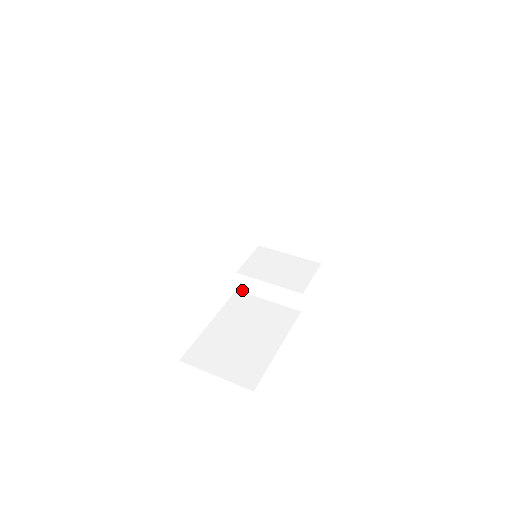
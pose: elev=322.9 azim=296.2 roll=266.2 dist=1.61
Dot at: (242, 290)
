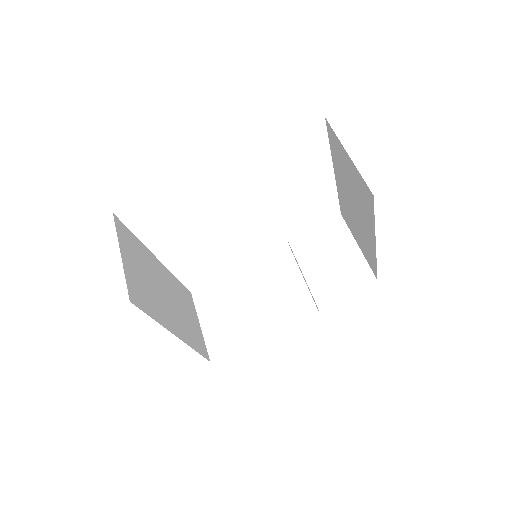
Dot at: occluded
